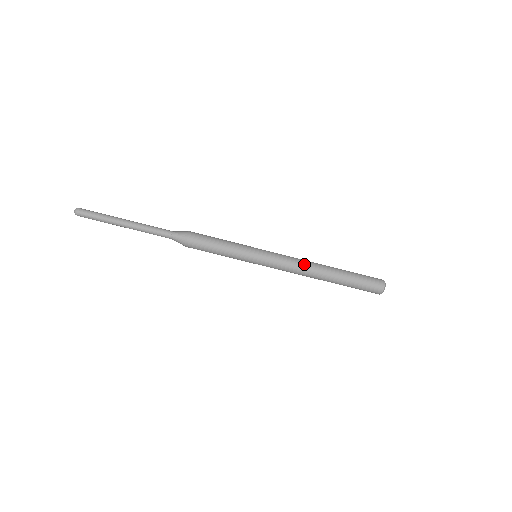
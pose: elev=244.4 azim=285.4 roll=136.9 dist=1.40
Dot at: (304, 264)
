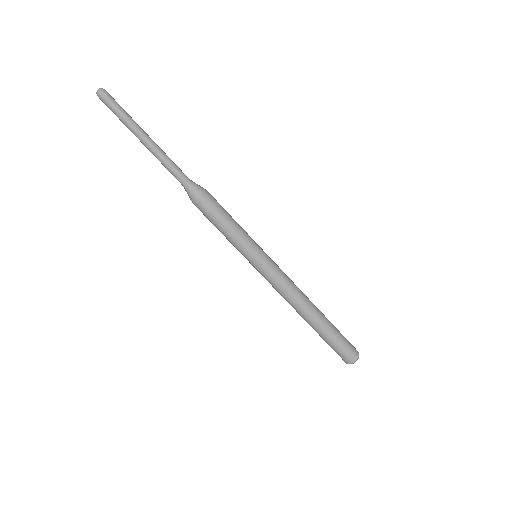
Dot at: (297, 294)
